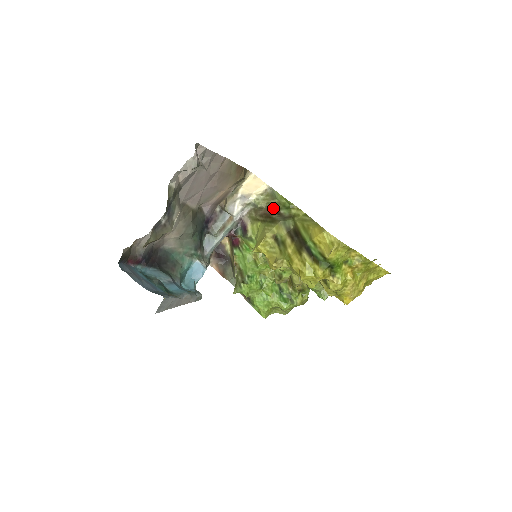
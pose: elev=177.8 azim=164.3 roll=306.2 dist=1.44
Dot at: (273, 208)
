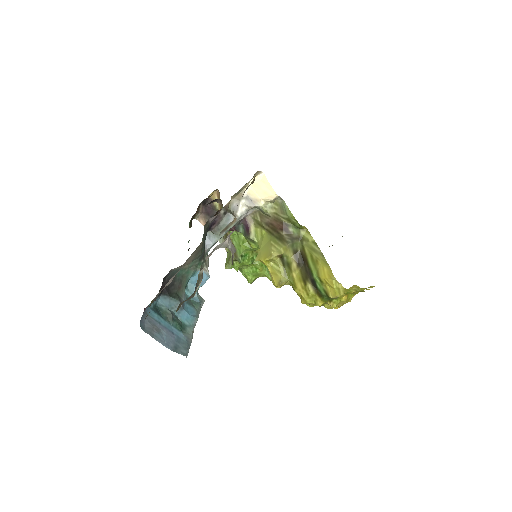
Dot at: (281, 223)
